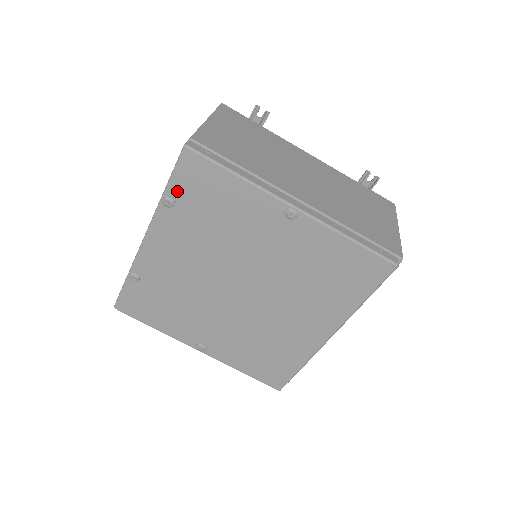
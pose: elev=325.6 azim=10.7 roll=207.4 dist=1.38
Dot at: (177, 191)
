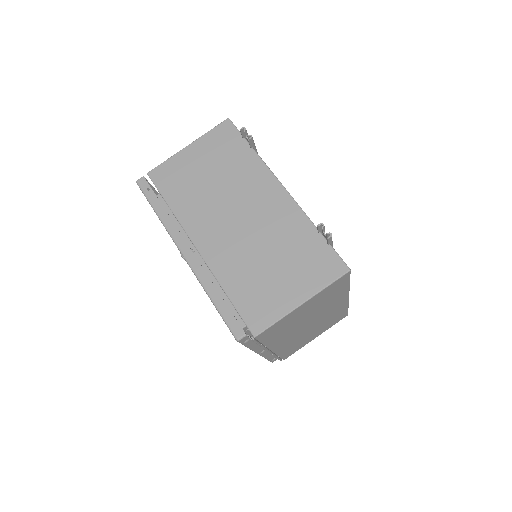
Dot at: occluded
